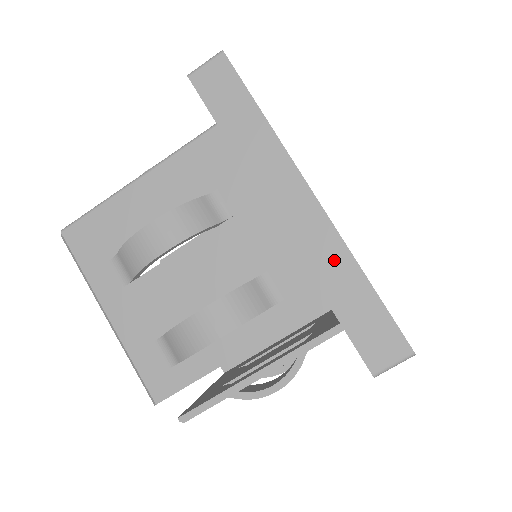
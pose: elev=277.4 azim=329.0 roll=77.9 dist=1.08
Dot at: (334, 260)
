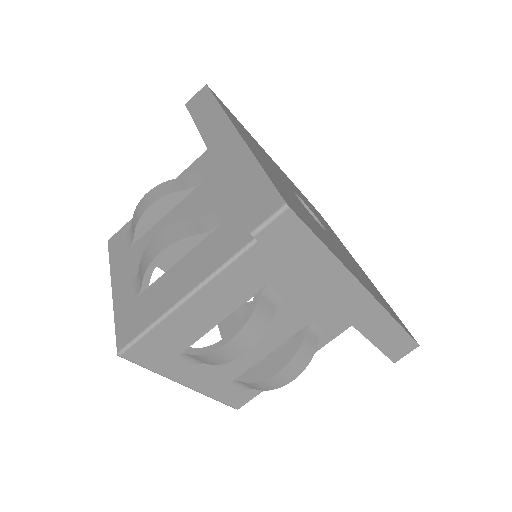
Dot at: (378, 322)
